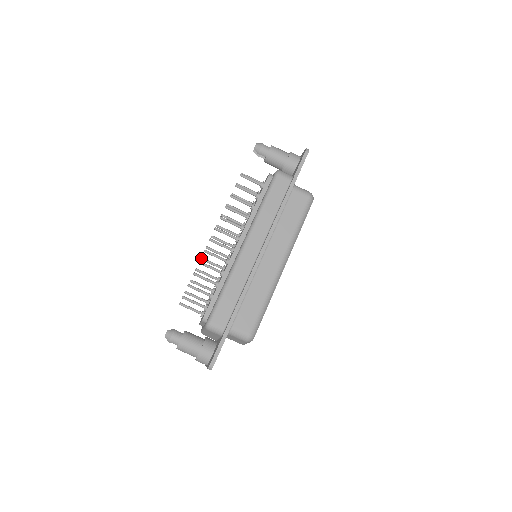
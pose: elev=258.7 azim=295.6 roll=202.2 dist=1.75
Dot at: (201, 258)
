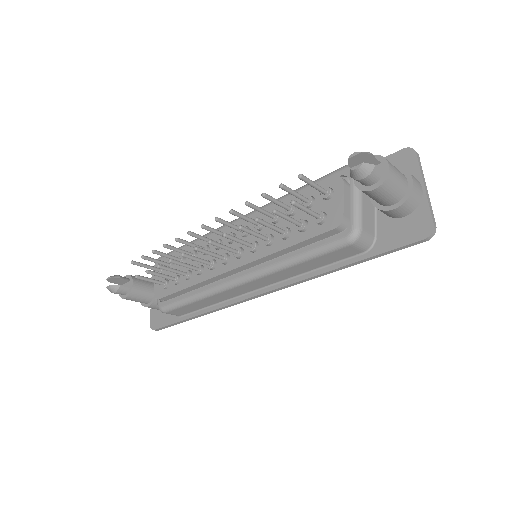
Dot at: (176, 241)
